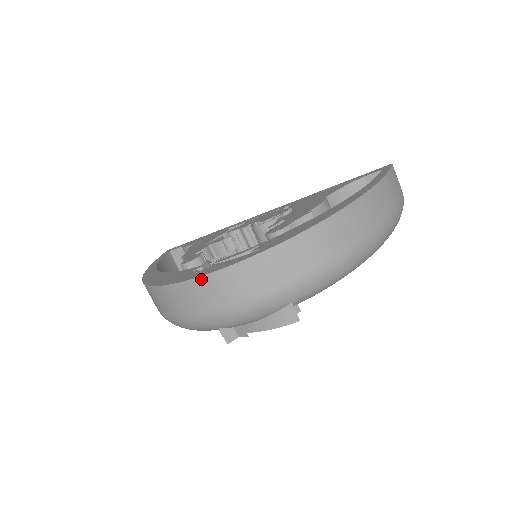
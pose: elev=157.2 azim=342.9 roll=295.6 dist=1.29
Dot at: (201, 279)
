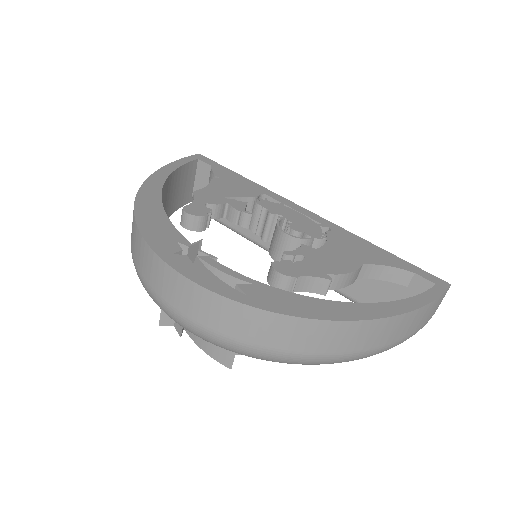
Dot at: (171, 270)
